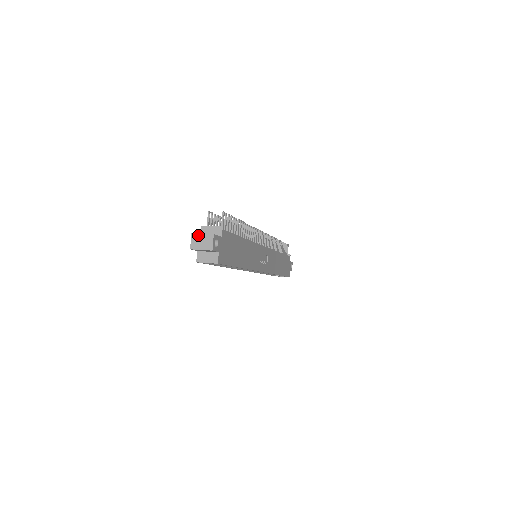
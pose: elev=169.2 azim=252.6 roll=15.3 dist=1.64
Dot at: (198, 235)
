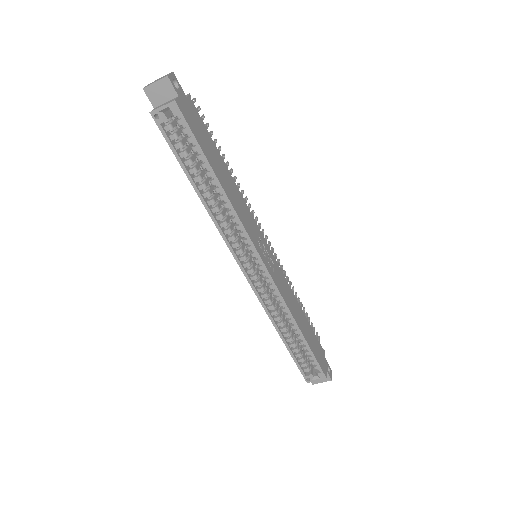
Dot at: (155, 80)
